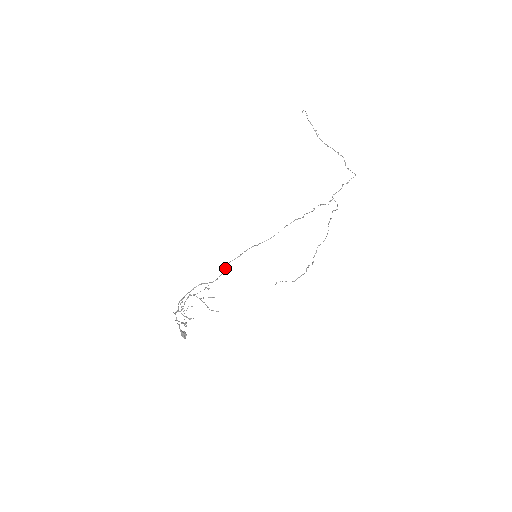
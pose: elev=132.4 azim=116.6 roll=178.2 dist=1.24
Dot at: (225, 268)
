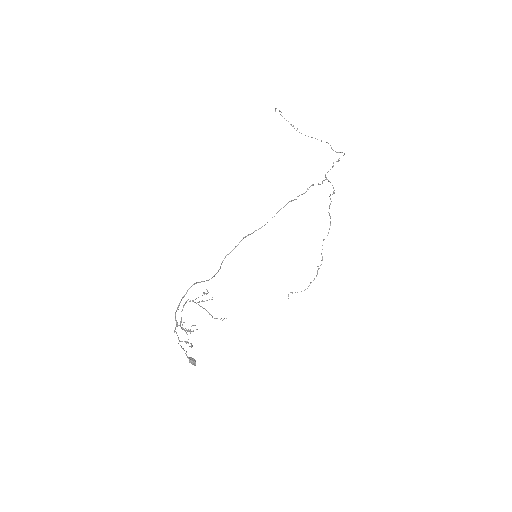
Dot at: occluded
